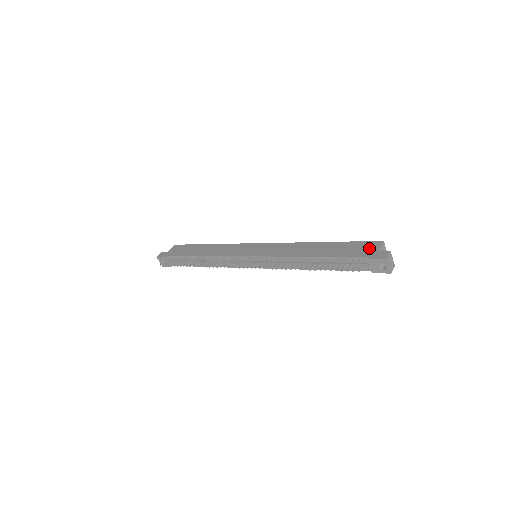
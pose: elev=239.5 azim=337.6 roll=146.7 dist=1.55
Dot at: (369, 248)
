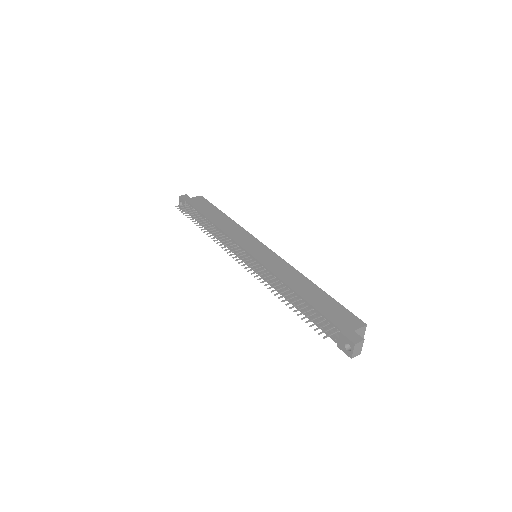
Dot at: (349, 322)
